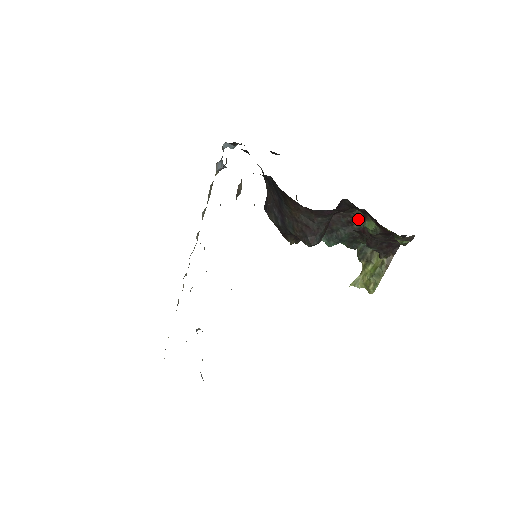
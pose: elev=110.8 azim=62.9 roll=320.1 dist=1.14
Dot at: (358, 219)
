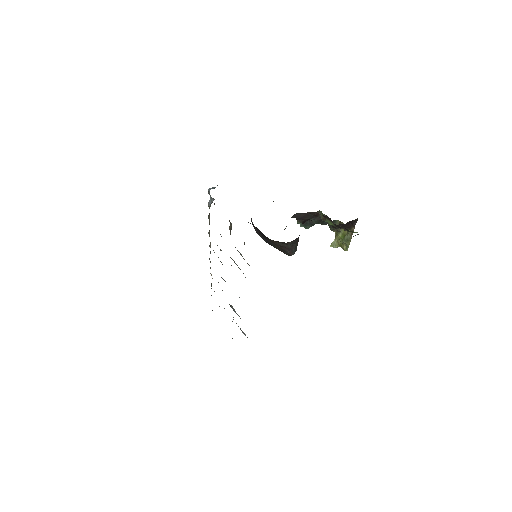
Dot at: (321, 217)
